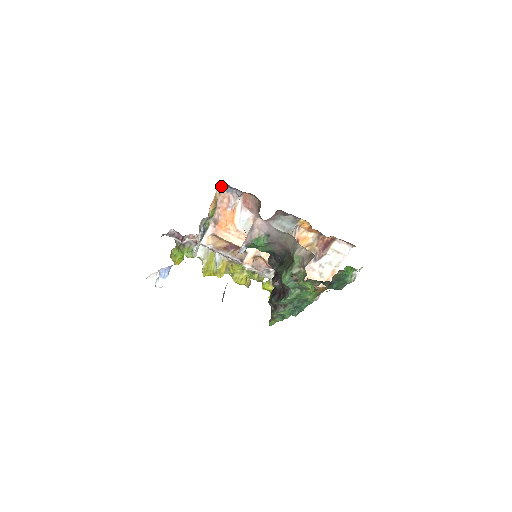
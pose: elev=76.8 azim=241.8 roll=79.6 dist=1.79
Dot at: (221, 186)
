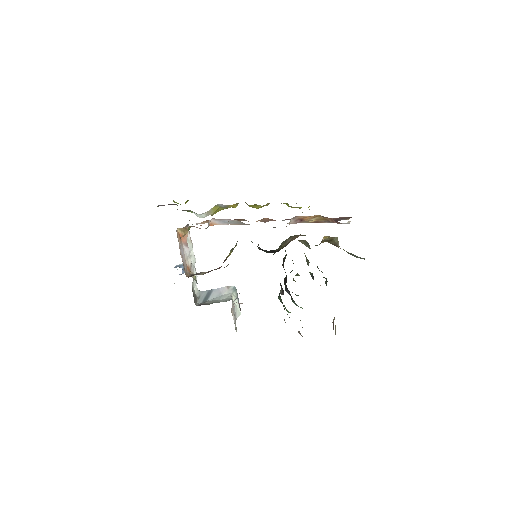
Dot at: occluded
